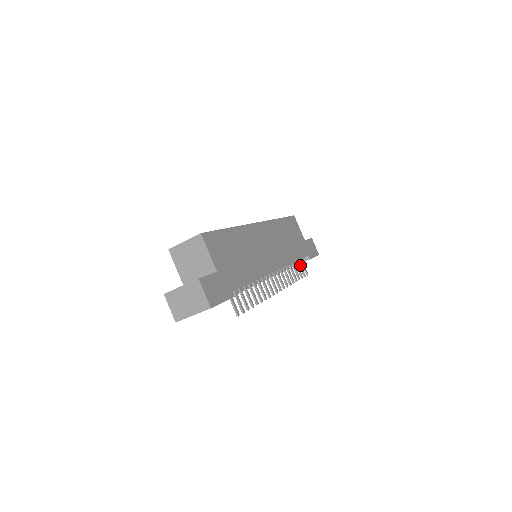
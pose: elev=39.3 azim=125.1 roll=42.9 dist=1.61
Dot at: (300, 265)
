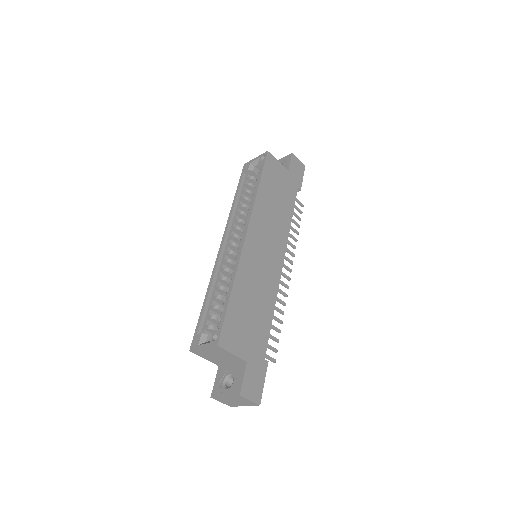
Dot at: occluded
